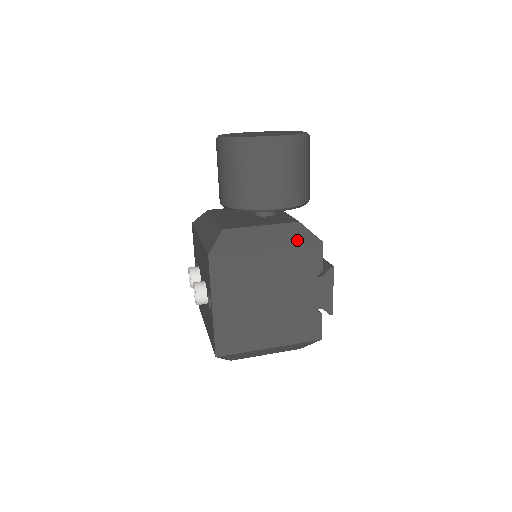
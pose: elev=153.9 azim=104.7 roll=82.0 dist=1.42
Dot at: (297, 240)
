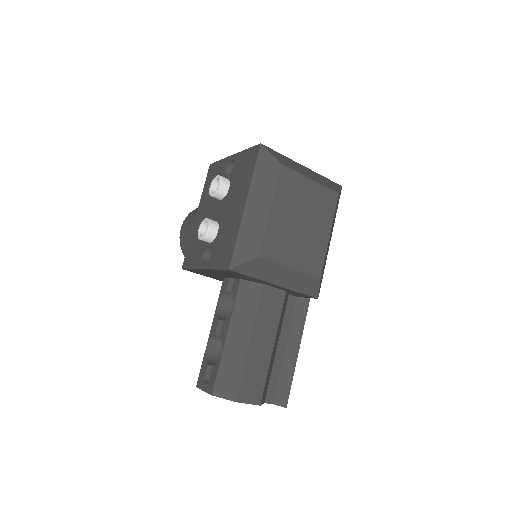
Dot at: occluded
